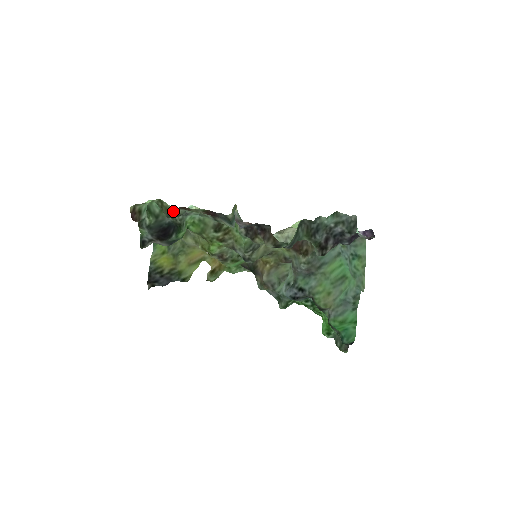
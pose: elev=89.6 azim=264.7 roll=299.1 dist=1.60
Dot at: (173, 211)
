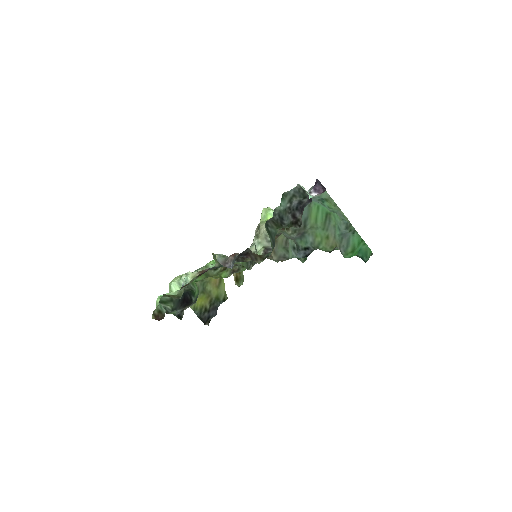
Dot at: (178, 293)
